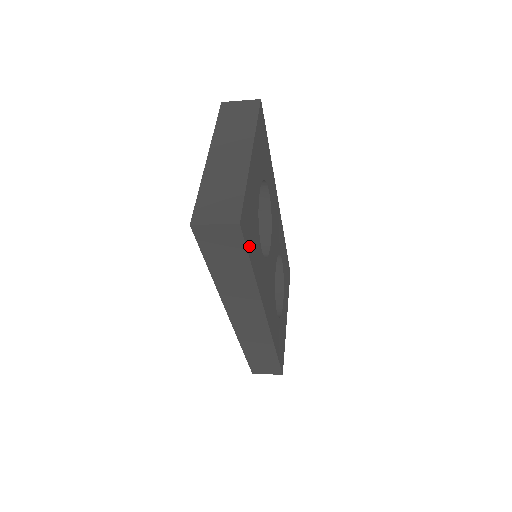
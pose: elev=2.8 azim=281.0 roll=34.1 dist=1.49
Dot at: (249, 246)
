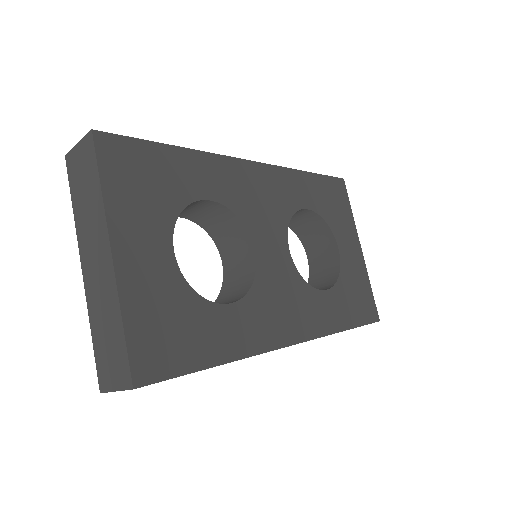
Dot at: (183, 362)
